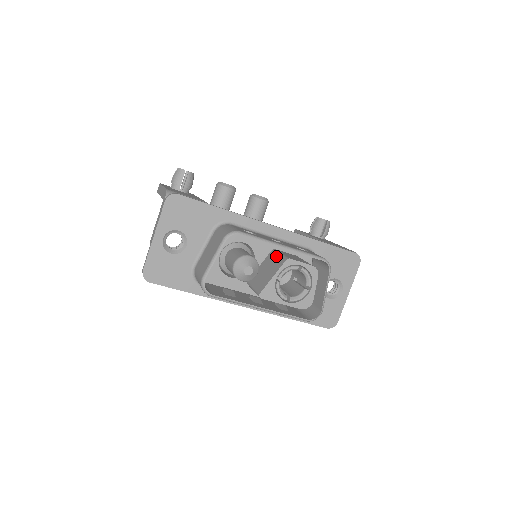
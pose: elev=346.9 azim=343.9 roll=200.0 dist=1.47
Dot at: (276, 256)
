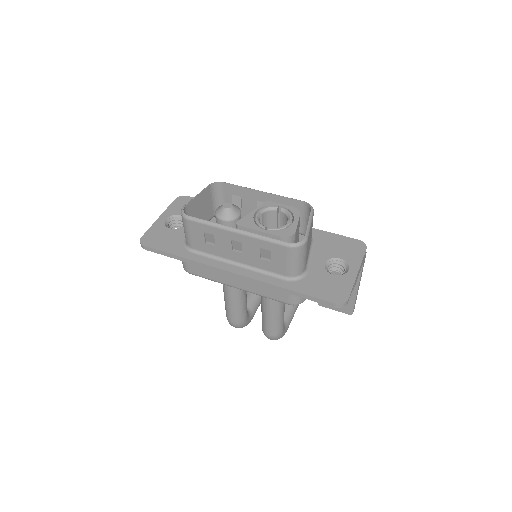
Dot at: occluded
